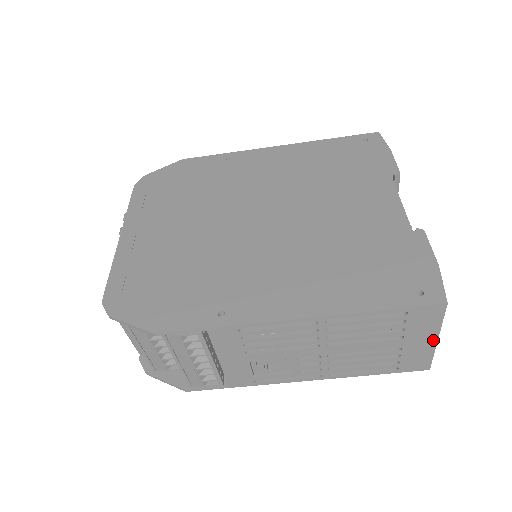
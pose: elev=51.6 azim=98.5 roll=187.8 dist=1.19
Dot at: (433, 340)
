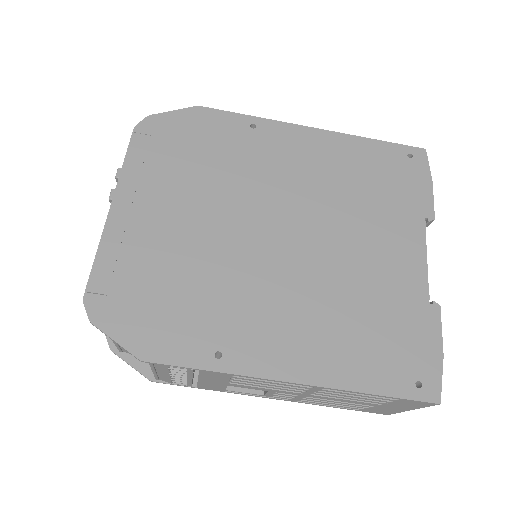
Dot at: (407, 409)
